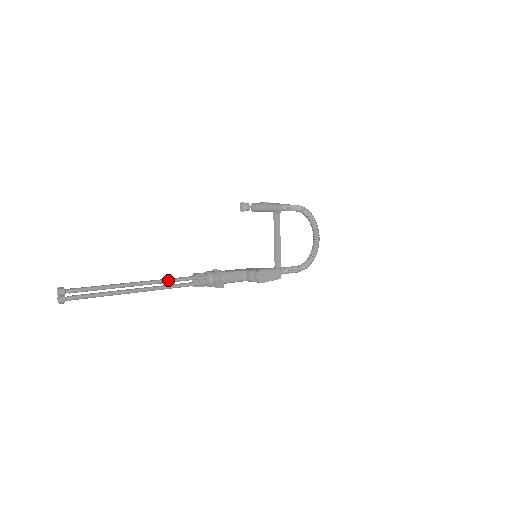
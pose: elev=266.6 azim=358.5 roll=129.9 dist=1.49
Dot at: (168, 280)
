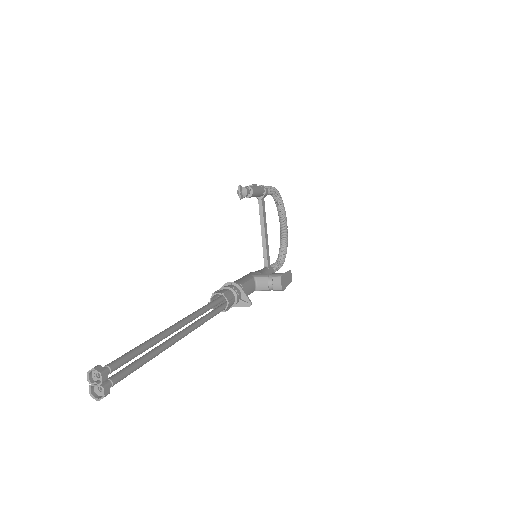
Dot at: (203, 310)
